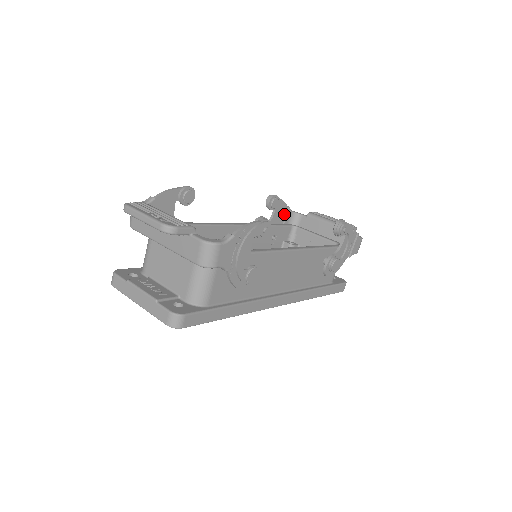
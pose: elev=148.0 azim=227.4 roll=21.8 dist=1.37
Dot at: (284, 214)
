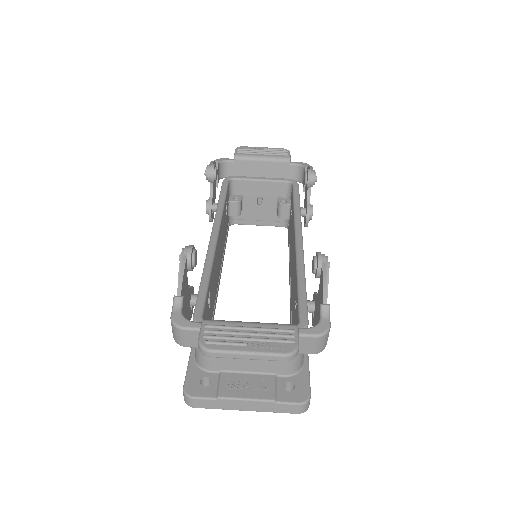
Dot at: occluded
